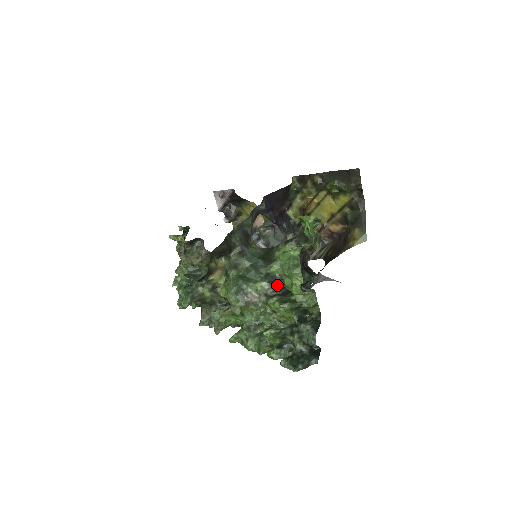
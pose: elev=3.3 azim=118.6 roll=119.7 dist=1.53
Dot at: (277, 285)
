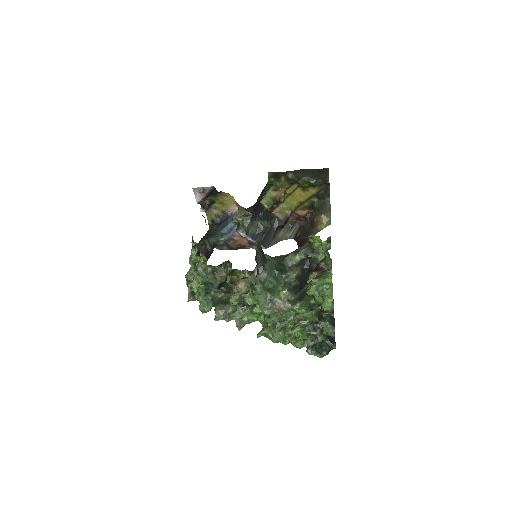
Dot at: (294, 290)
